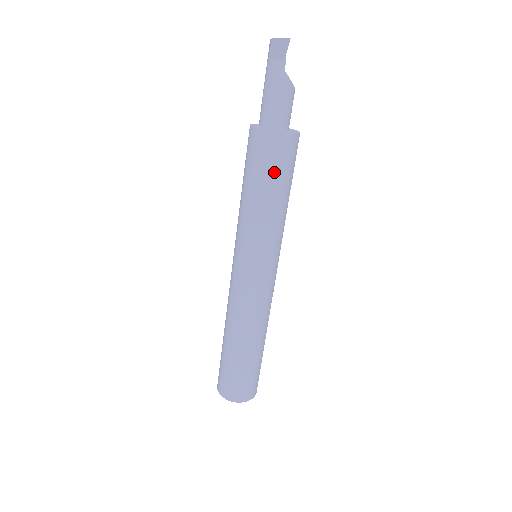
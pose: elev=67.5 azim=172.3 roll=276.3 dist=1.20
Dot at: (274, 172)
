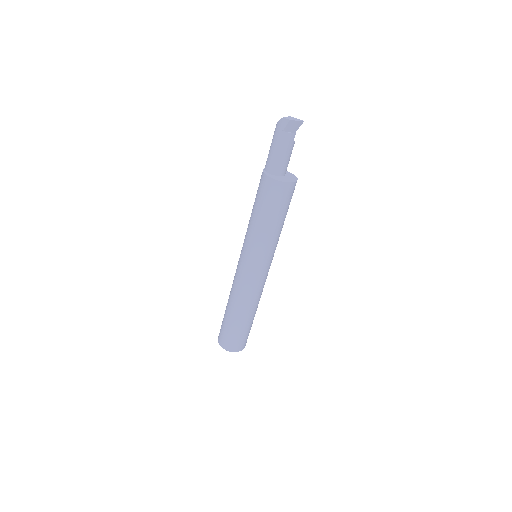
Dot at: (287, 206)
